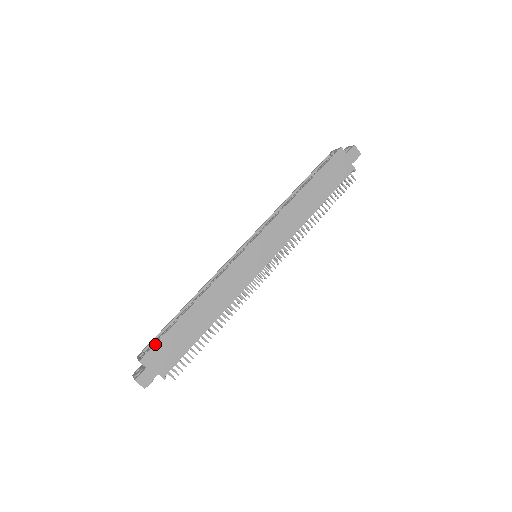
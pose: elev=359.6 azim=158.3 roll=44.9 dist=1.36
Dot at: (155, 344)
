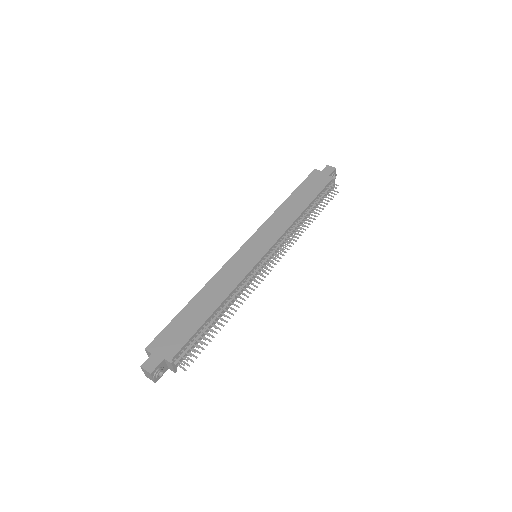
Dot at: (160, 332)
